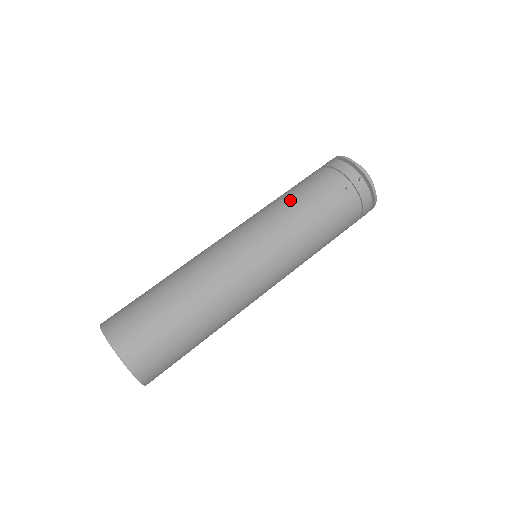
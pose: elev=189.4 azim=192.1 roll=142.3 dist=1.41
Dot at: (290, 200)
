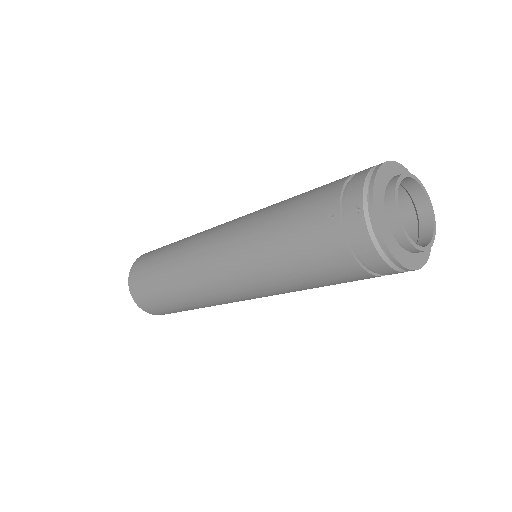
Dot at: (280, 205)
